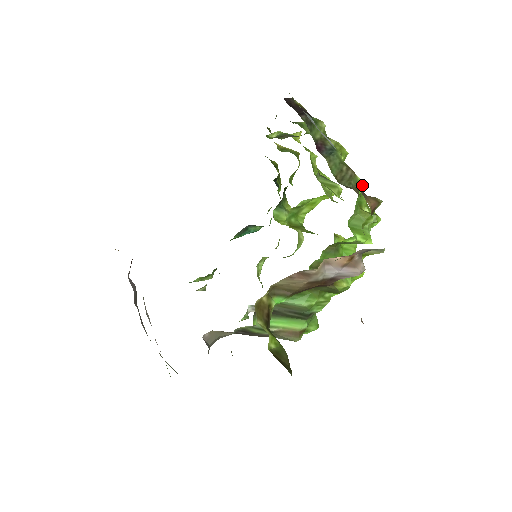
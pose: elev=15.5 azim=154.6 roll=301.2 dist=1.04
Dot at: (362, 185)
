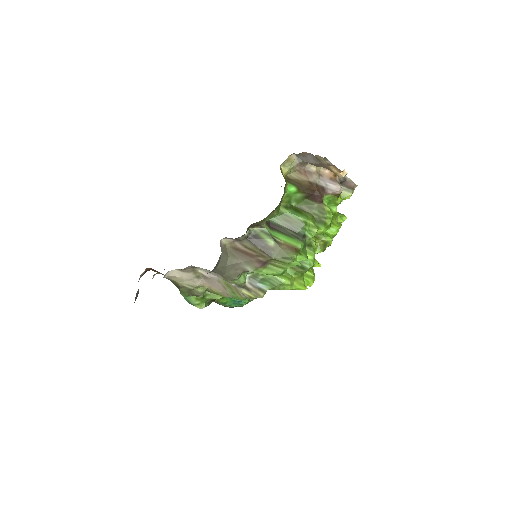
Dot at: occluded
